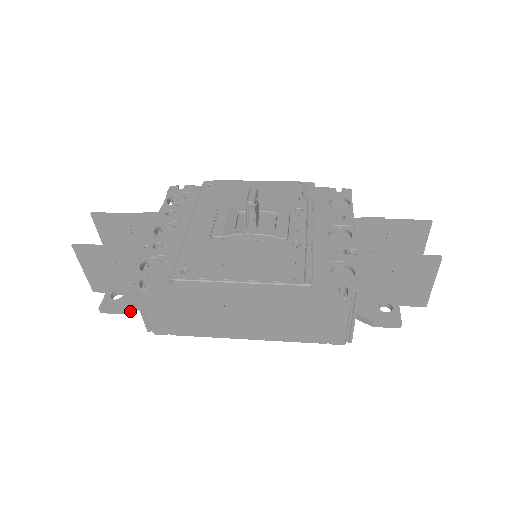
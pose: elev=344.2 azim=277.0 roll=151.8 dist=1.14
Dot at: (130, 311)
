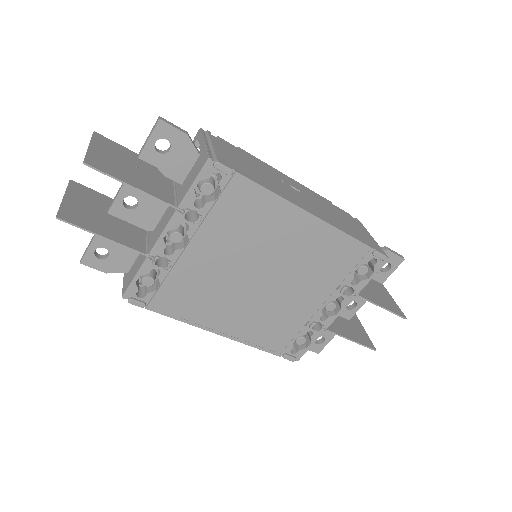
Dot at: (191, 140)
